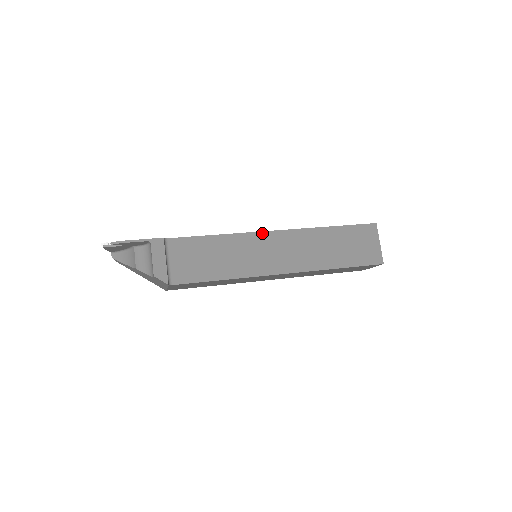
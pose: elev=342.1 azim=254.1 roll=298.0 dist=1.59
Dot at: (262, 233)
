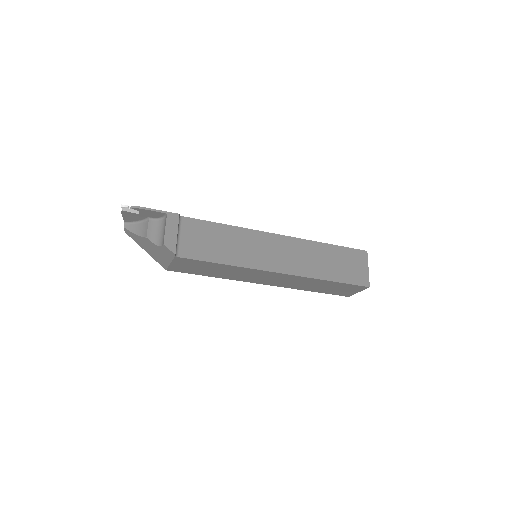
Dot at: (267, 233)
